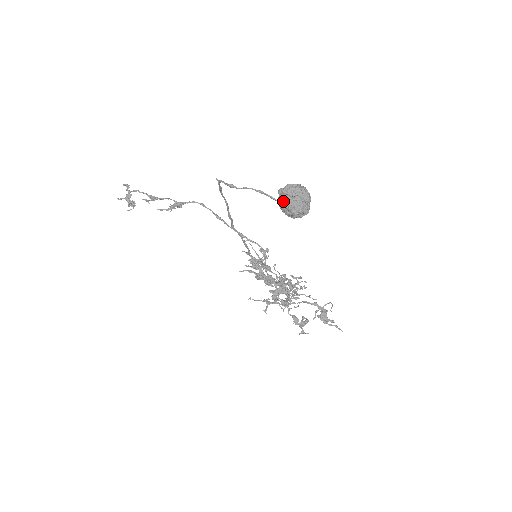
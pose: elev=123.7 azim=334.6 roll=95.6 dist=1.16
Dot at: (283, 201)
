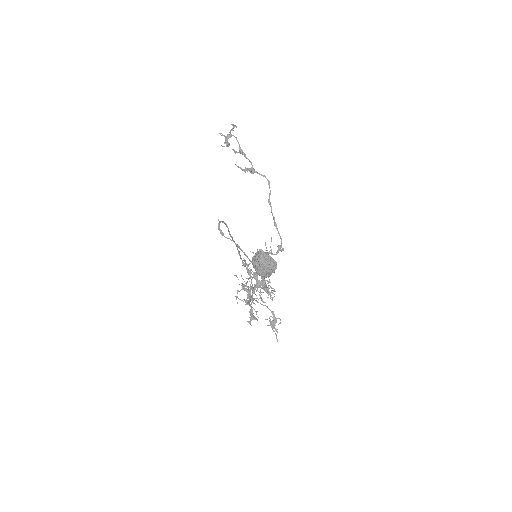
Dot at: (254, 260)
